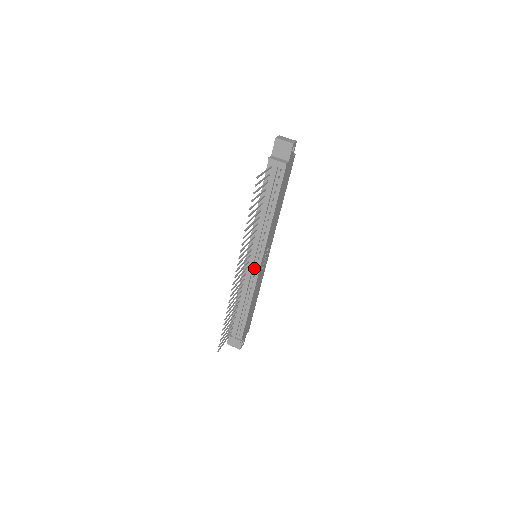
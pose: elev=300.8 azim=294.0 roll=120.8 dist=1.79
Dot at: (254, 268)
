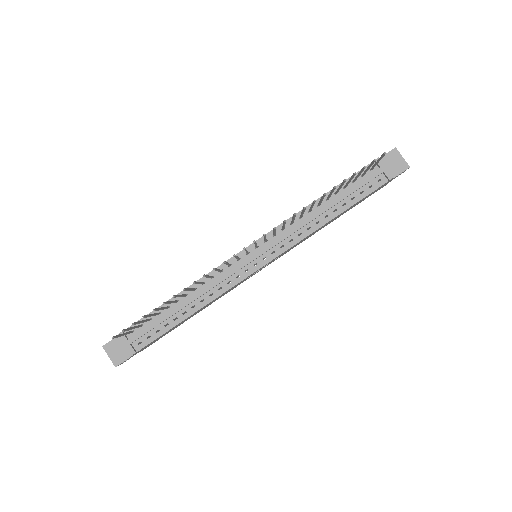
Dot at: (248, 266)
